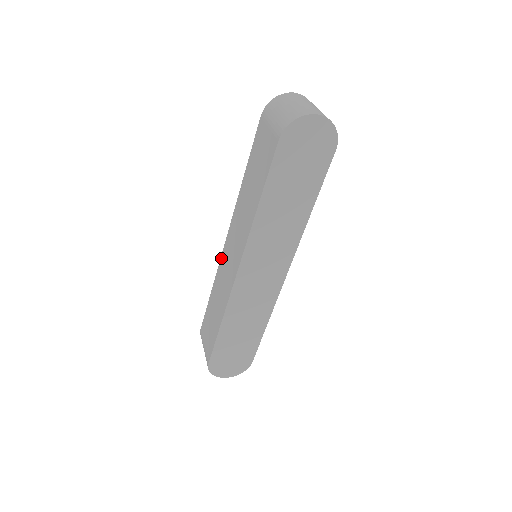
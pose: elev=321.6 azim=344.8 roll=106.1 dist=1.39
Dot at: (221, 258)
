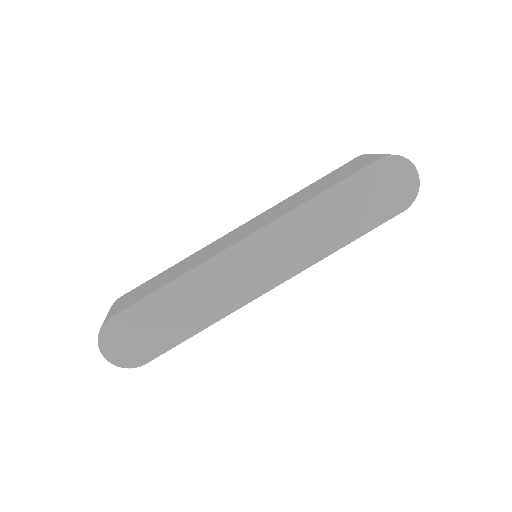
Dot at: (218, 239)
